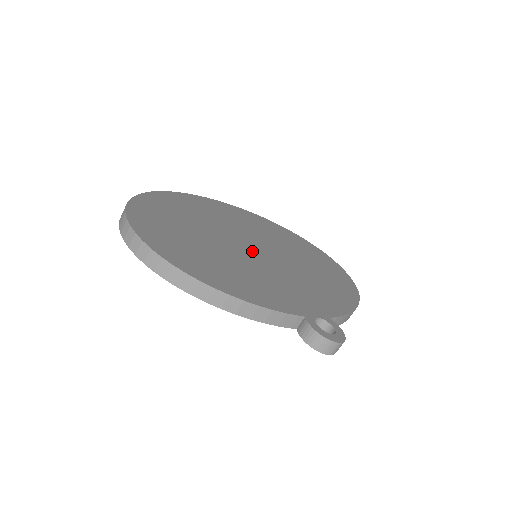
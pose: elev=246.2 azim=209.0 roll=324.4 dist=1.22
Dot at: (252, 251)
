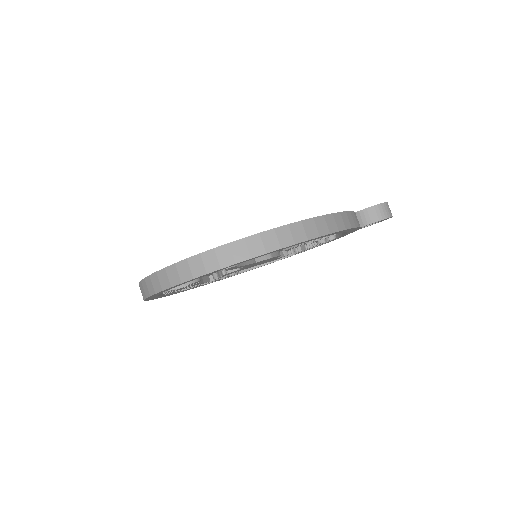
Dot at: occluded
